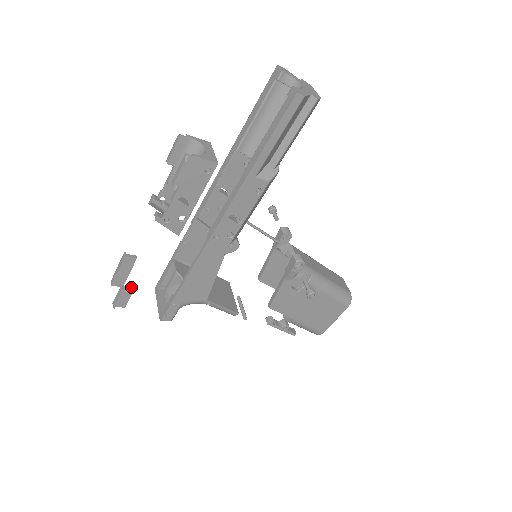
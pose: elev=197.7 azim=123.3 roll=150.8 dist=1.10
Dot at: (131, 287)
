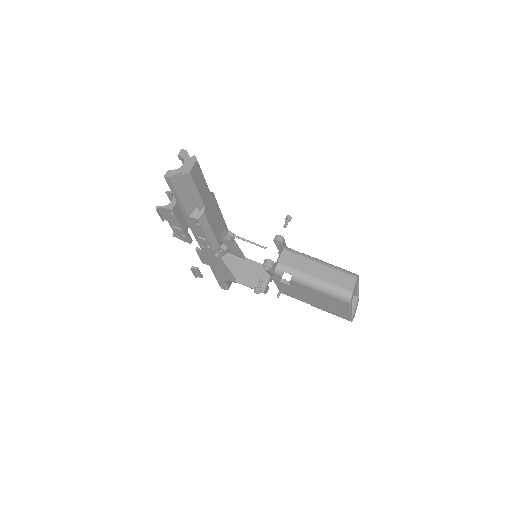
Dot at: (197, 268)
